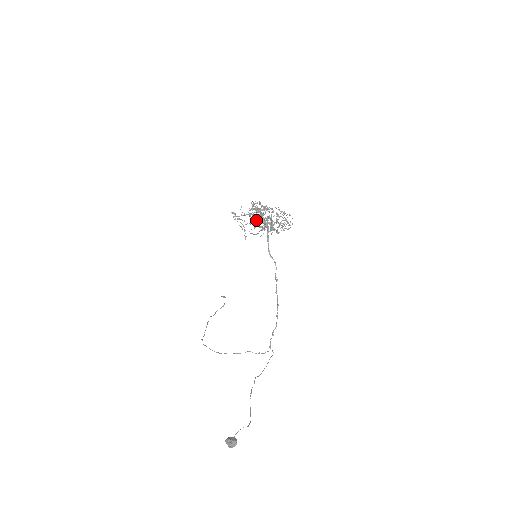
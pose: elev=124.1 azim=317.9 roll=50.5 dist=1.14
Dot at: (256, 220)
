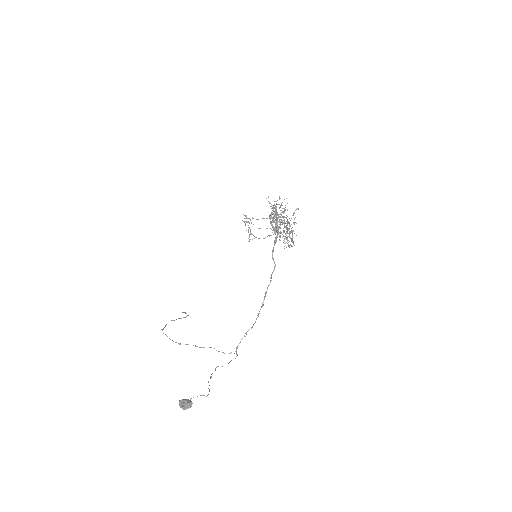
Dot at: (274, 217)
